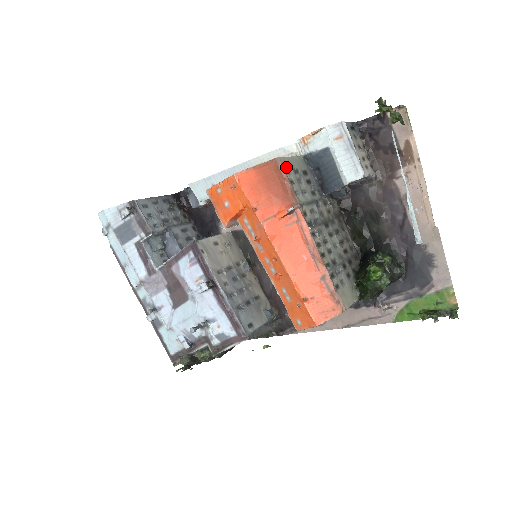
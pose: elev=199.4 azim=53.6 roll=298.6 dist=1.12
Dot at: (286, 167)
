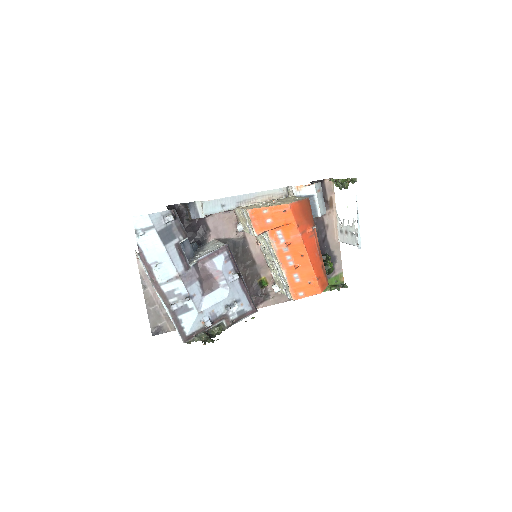
Dot at: occluded
